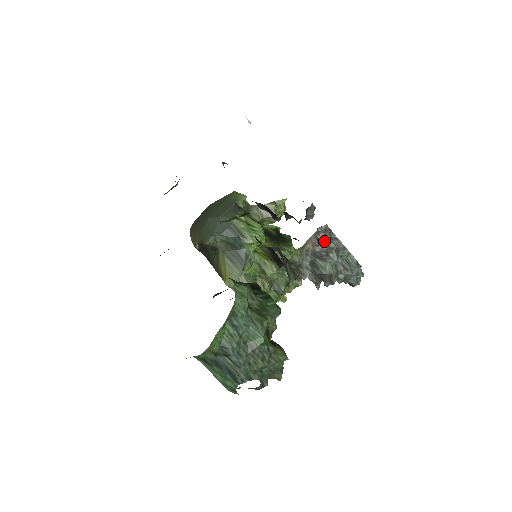
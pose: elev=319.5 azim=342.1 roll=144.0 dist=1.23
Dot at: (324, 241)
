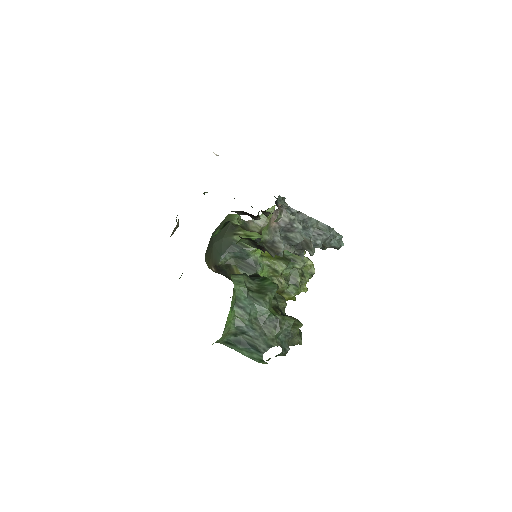
Dot at: (280, 215)
